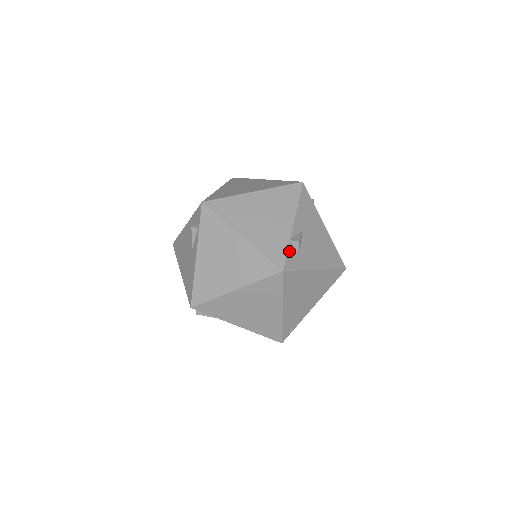
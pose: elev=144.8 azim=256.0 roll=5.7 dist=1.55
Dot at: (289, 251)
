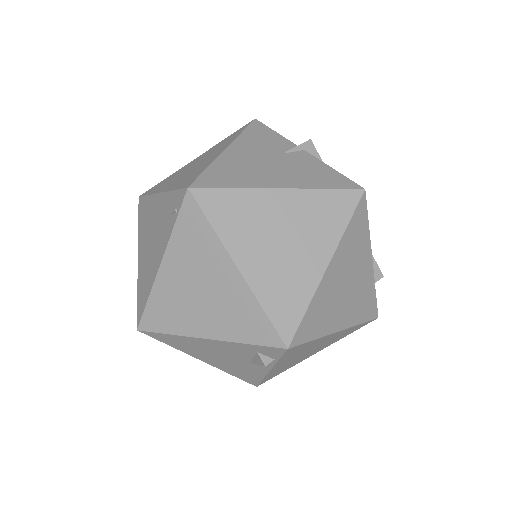
Dot at: (375, 293)
